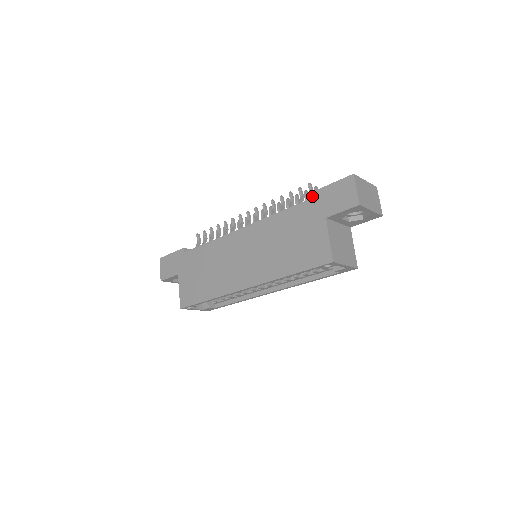
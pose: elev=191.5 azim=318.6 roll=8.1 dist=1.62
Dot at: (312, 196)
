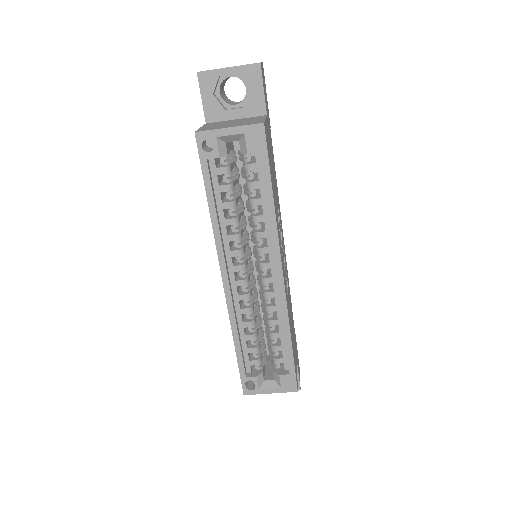
Dot at: occluded
